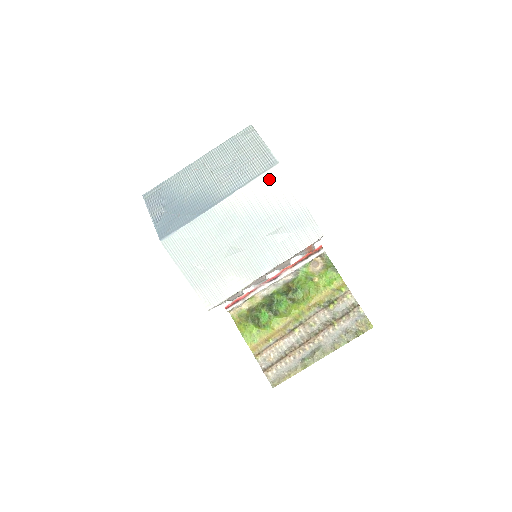
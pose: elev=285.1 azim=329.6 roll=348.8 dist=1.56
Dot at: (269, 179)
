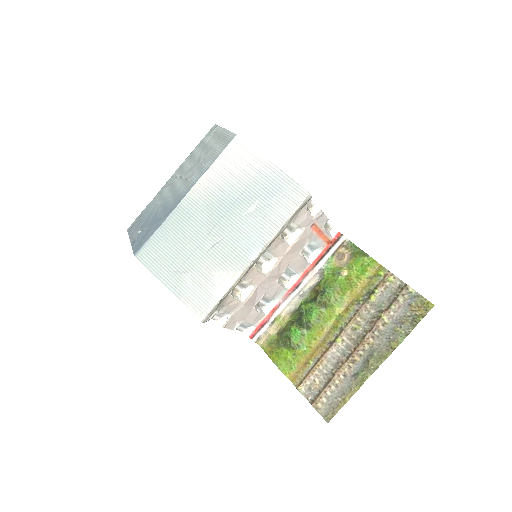
Dot at: (230, 154)
